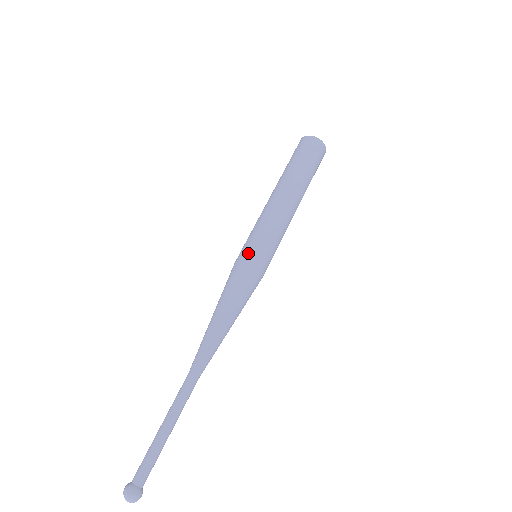
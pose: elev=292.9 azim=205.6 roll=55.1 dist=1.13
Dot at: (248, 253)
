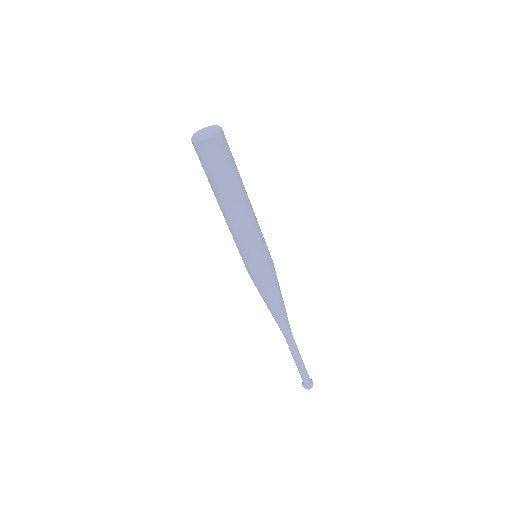
Dot at: (253, 269)
